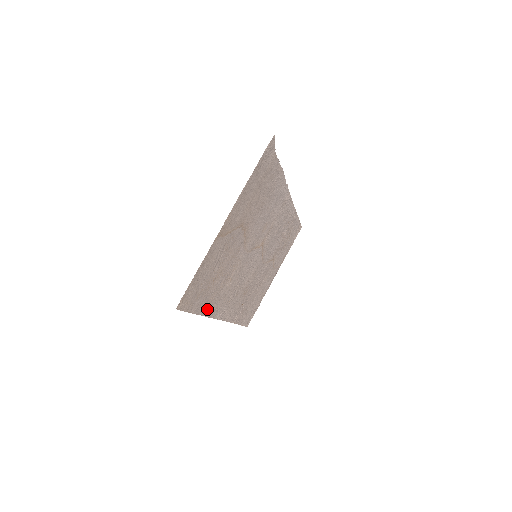
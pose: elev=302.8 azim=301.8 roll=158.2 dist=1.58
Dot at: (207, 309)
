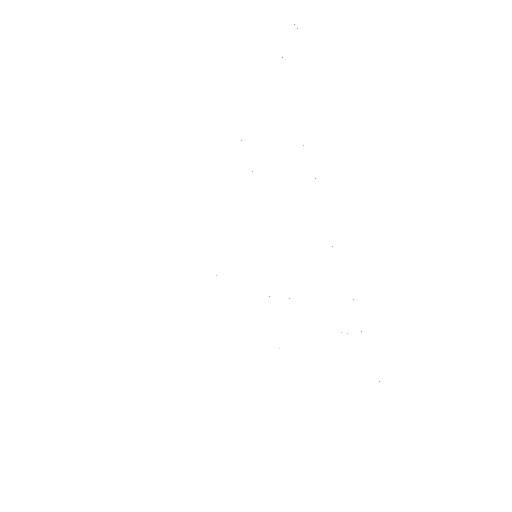
Dot at: occluded
